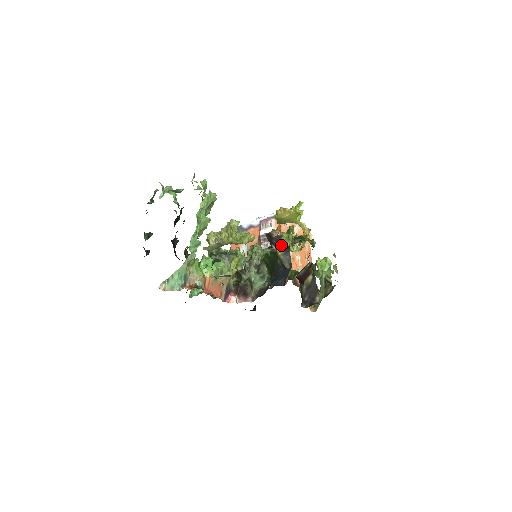
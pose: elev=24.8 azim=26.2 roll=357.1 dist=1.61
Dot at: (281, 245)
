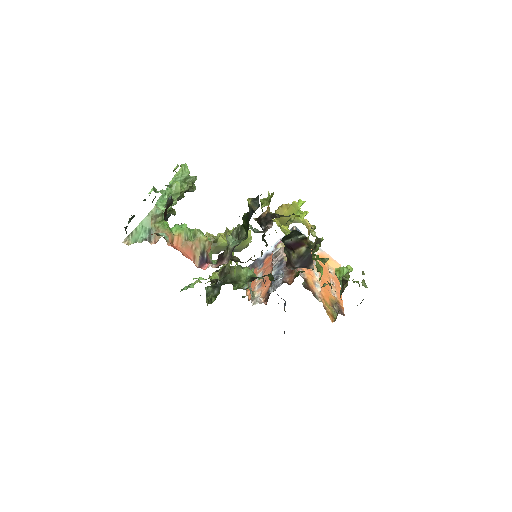
Dot at: (268, 221)
